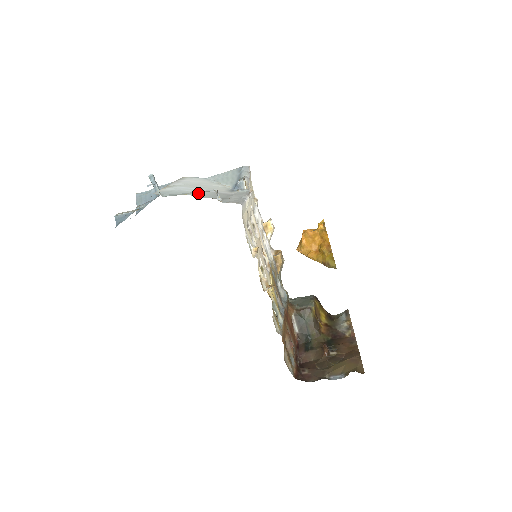
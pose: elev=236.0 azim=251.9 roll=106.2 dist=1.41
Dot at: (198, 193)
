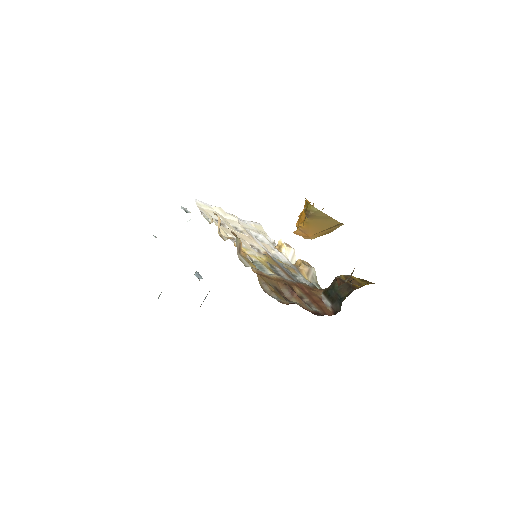
Dot at: occluded
